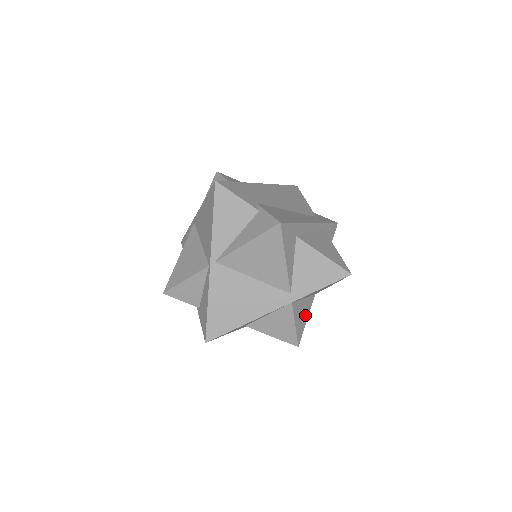
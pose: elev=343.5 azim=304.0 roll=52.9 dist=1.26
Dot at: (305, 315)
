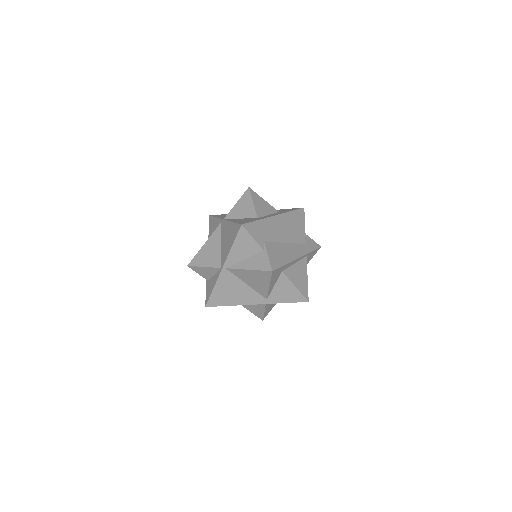
Dot at: (274, 304)
